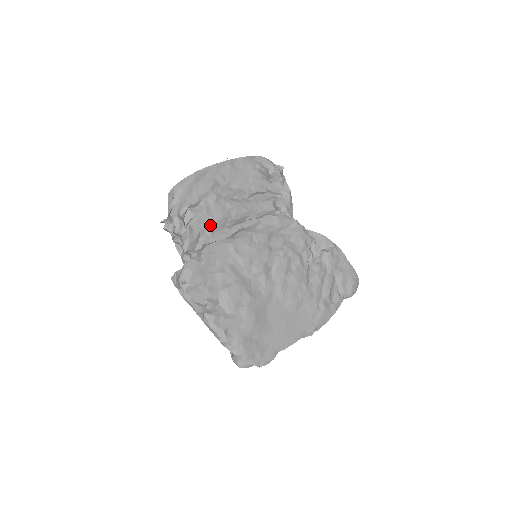
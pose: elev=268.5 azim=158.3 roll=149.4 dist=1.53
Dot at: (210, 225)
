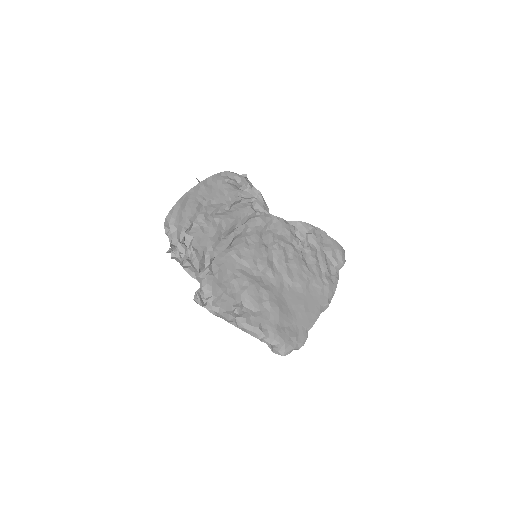
Dot at: (209, 241)
